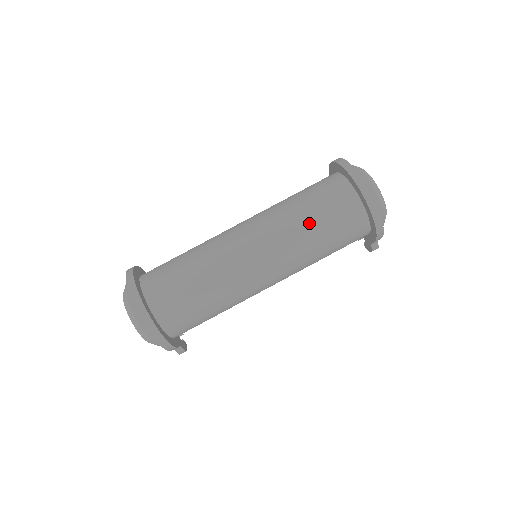
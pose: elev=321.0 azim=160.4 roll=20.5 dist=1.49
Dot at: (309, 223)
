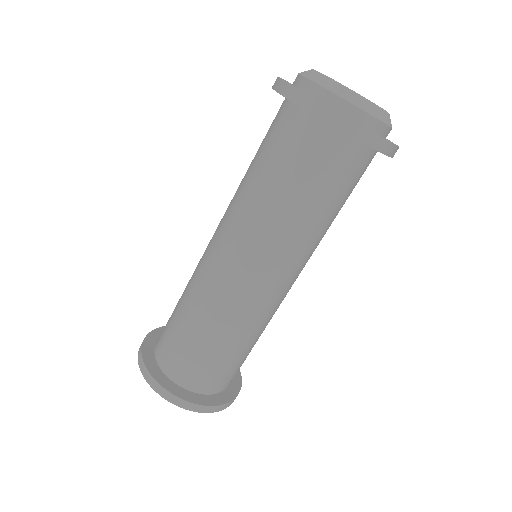
Dot at: (313, 214)
